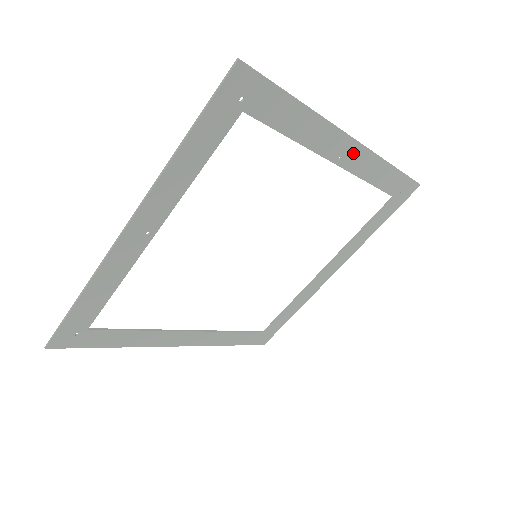
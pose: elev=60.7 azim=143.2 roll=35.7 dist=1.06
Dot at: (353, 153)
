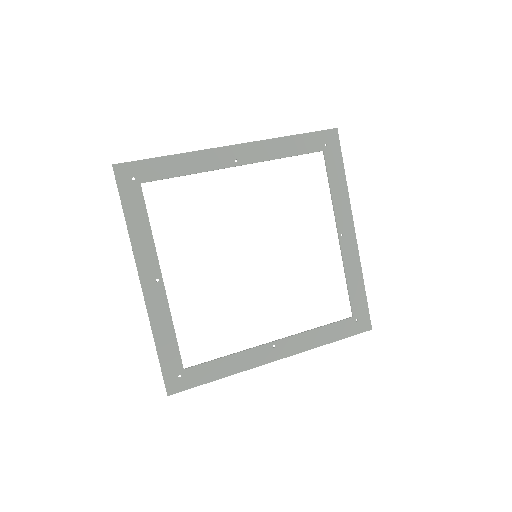
Dot at: (242, 152)
